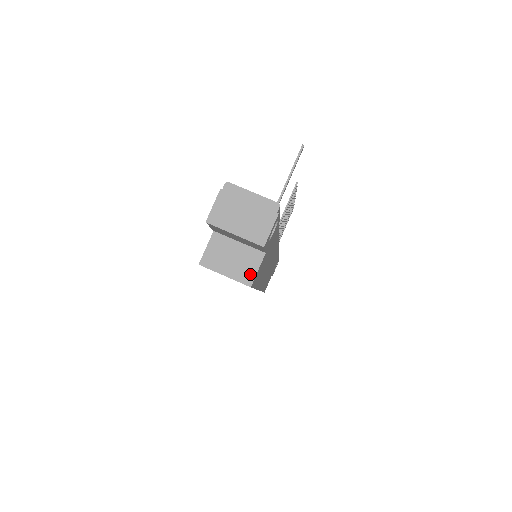
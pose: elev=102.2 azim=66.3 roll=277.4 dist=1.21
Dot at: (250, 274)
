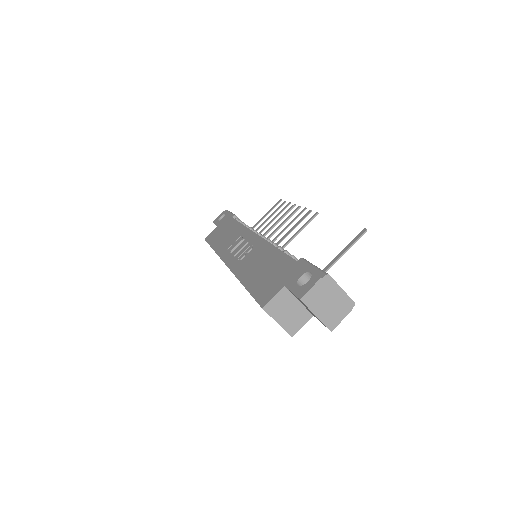
Dot at: (296, 328)
